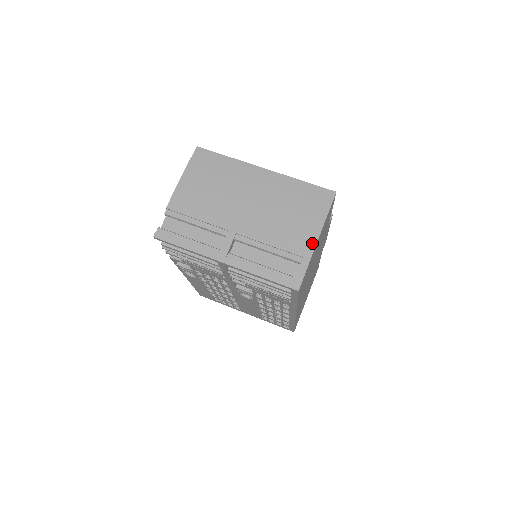
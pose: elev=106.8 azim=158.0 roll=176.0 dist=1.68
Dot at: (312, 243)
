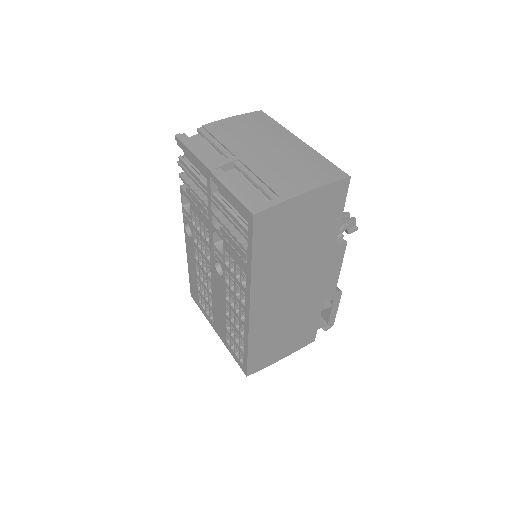
Dot at: (297, 192)
